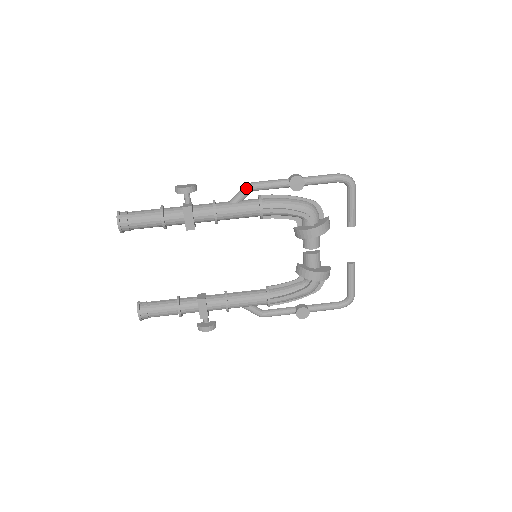
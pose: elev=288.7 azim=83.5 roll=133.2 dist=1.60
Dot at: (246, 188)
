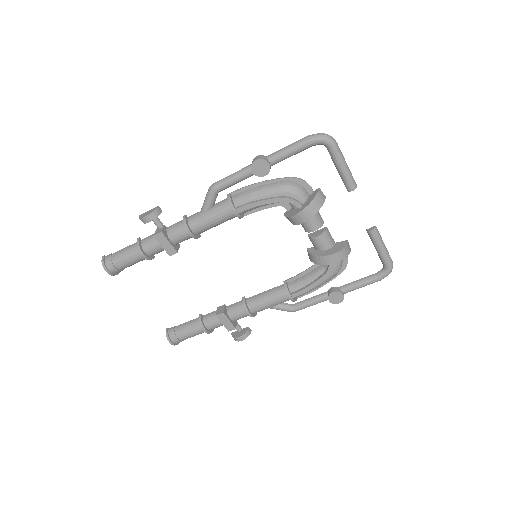
Dot at: (209, 192)
